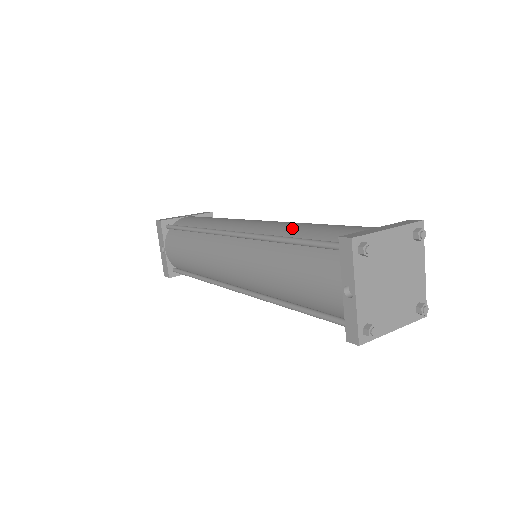
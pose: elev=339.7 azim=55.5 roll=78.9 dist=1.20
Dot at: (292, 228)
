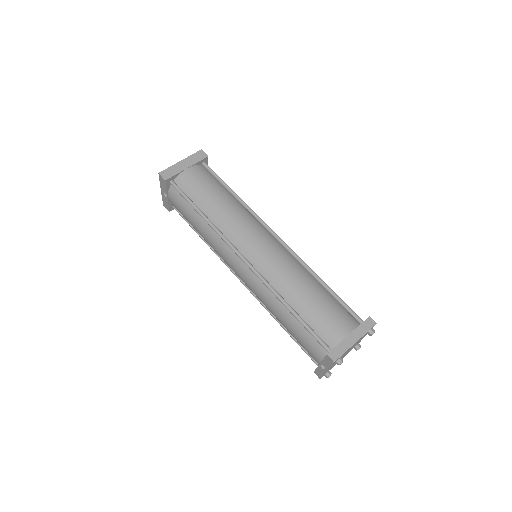
Dot at: (294, 292)
